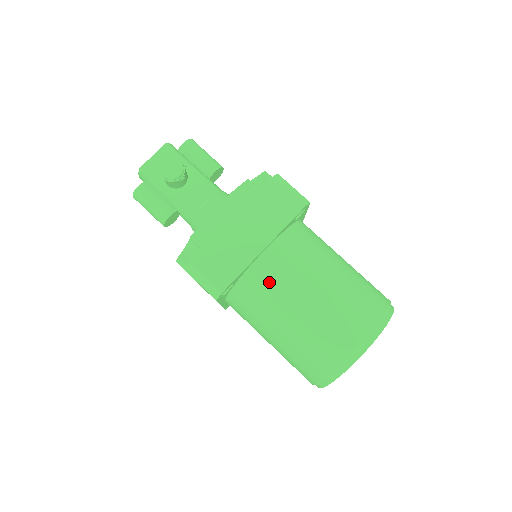
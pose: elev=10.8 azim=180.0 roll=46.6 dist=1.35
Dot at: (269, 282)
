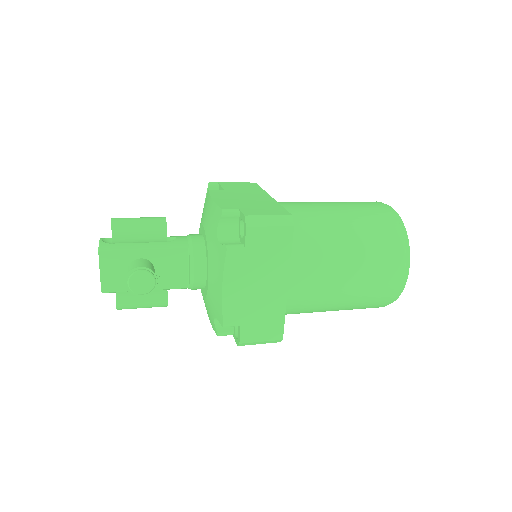
Dot at: (307, 298)
